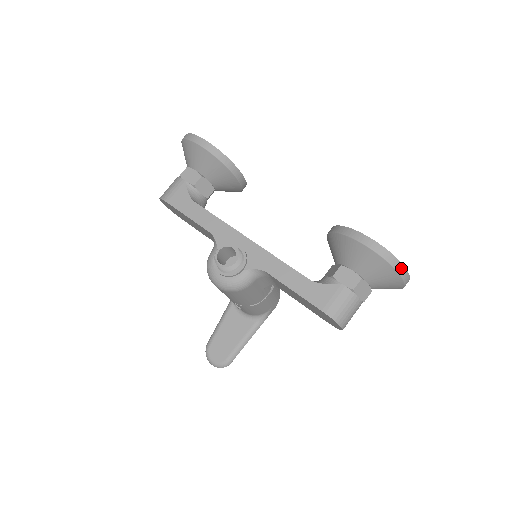
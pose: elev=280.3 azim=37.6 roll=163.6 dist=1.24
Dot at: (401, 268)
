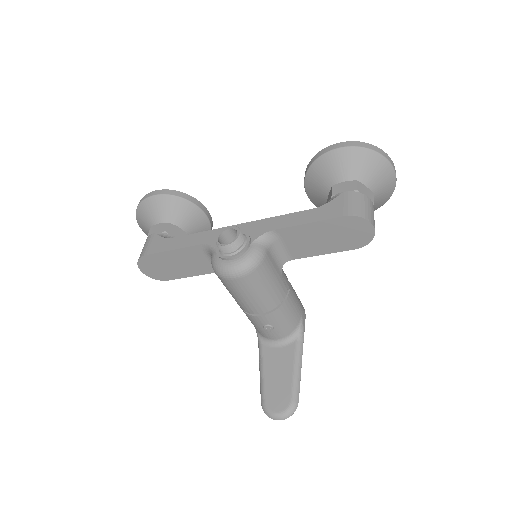
Dot at: (380, 151)
